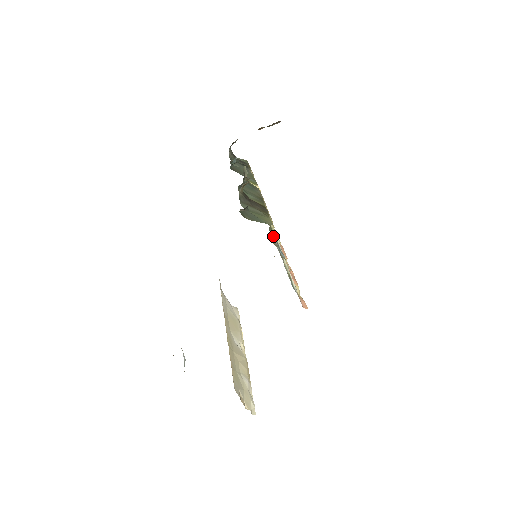
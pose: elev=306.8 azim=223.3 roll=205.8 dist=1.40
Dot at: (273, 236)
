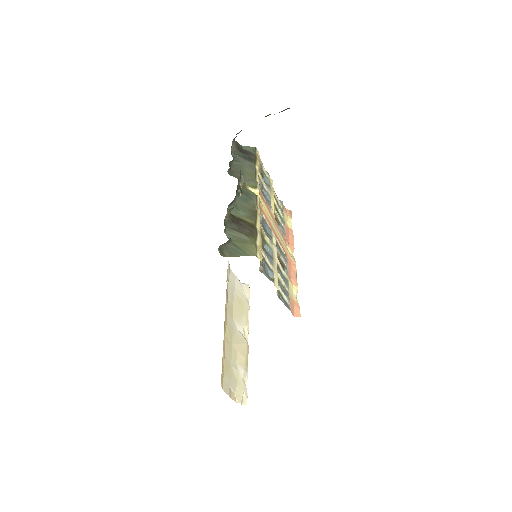
Dot at: occluded
